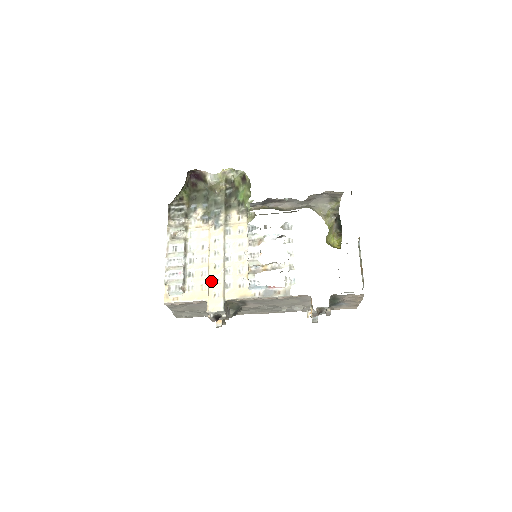
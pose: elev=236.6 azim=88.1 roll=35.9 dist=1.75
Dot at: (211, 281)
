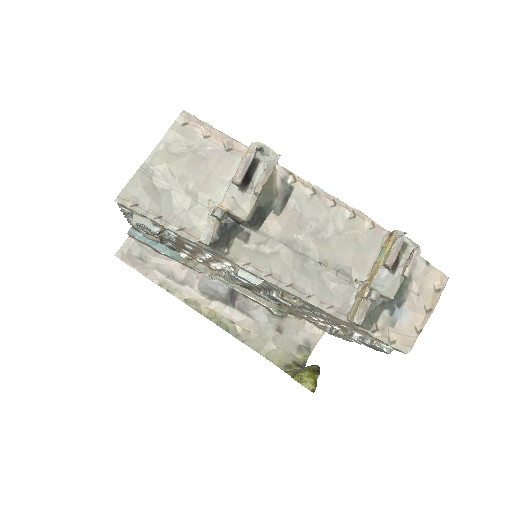
Dot at: occluded
